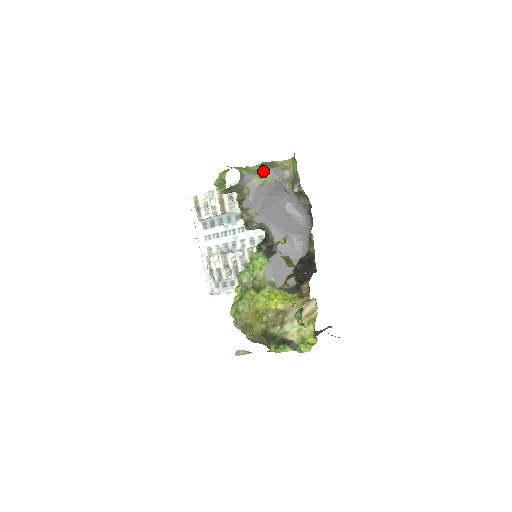
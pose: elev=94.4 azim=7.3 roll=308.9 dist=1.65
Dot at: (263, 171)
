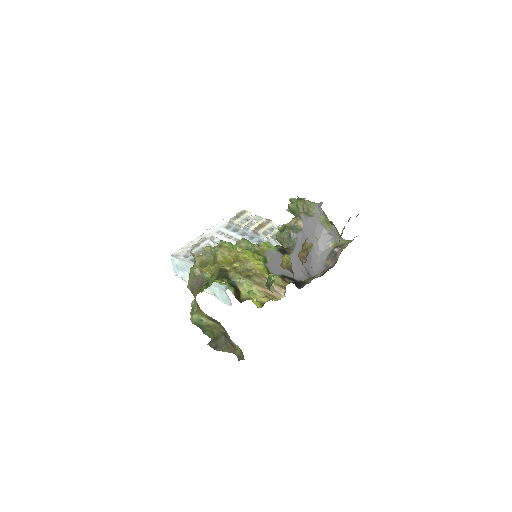
Dot at: (329, 222)
